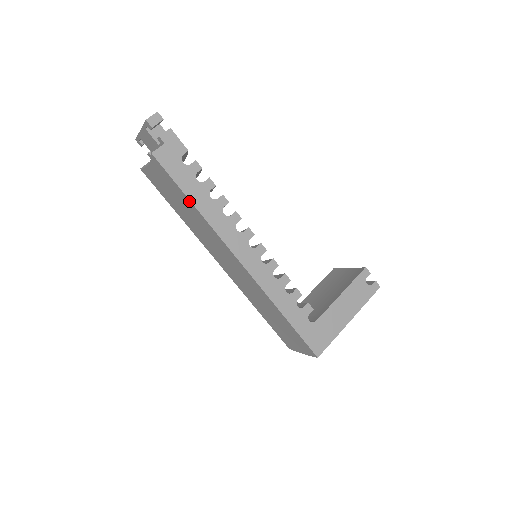
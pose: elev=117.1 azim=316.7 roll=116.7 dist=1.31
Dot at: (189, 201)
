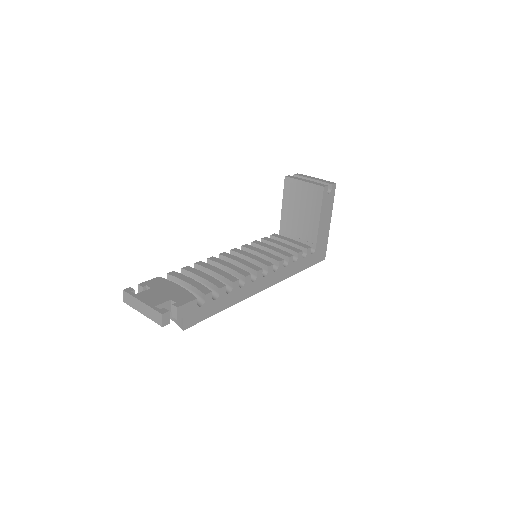
Dot at: (220, 310)
